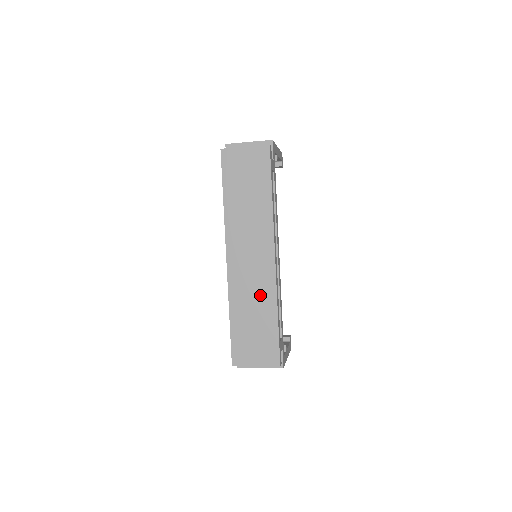
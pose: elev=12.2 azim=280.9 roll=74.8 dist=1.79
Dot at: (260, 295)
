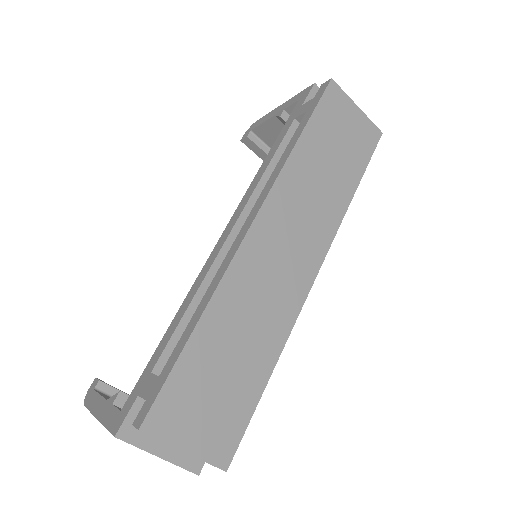
Dot at: (266, 320)
